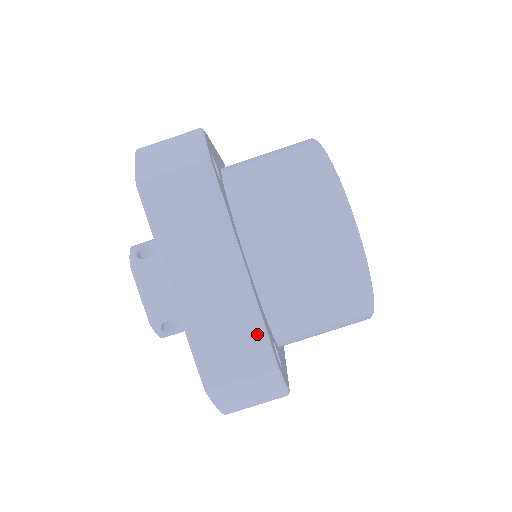
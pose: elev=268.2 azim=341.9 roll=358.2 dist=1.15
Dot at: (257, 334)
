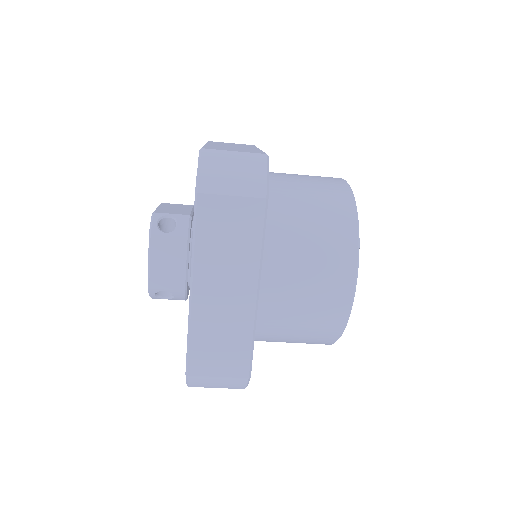
Dot at: (245, 348)
